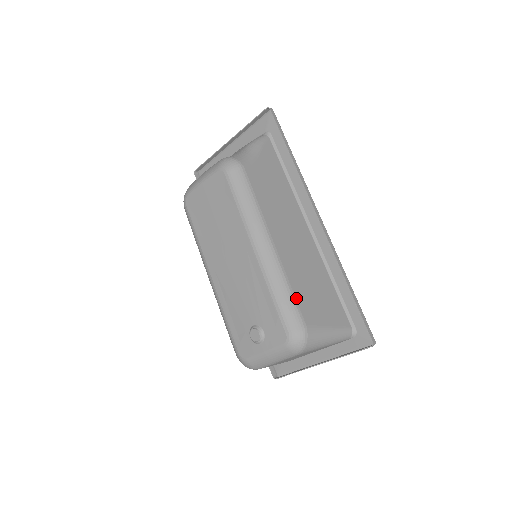
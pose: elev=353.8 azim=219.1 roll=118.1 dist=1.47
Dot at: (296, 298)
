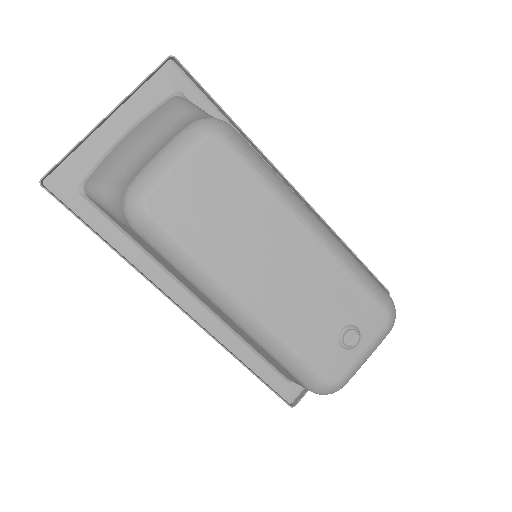
Dot at: (365, 269)
